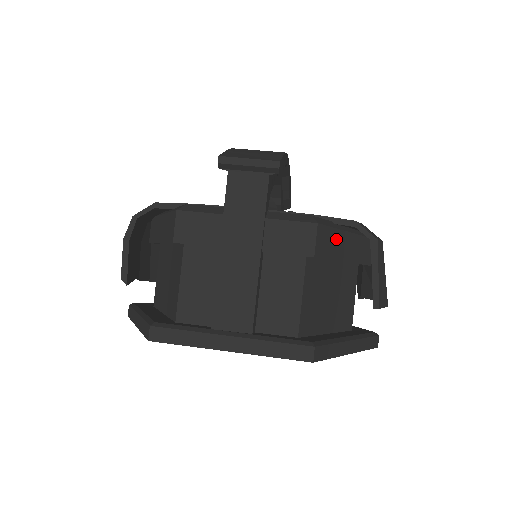
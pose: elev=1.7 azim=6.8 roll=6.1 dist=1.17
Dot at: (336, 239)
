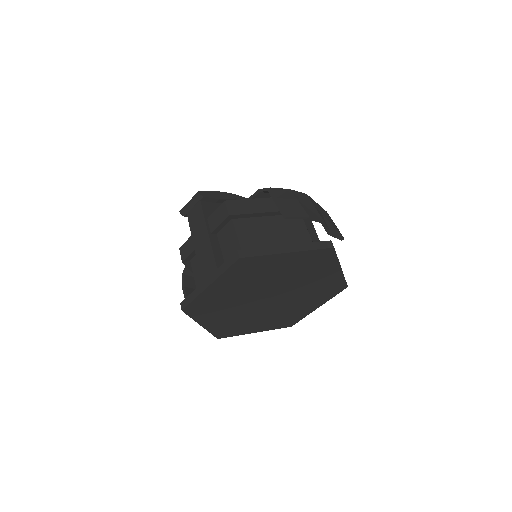
Dot at: (250, 204)
